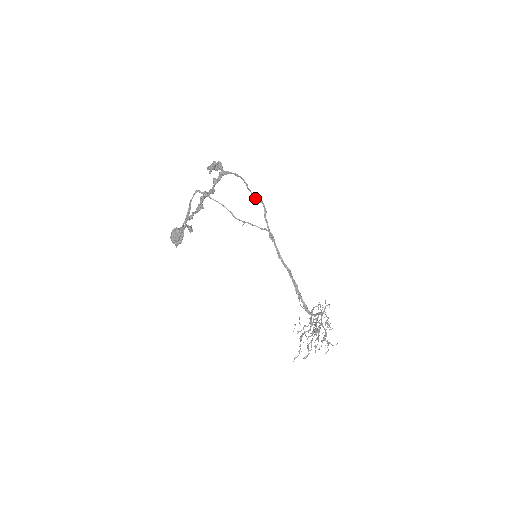
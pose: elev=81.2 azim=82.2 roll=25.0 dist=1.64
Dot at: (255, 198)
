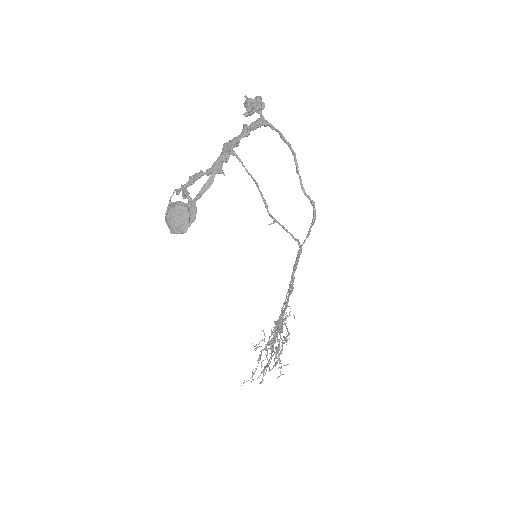
Dot at: (305, 193)
